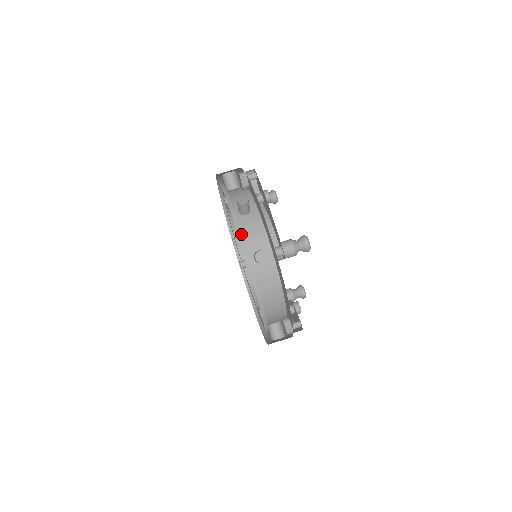
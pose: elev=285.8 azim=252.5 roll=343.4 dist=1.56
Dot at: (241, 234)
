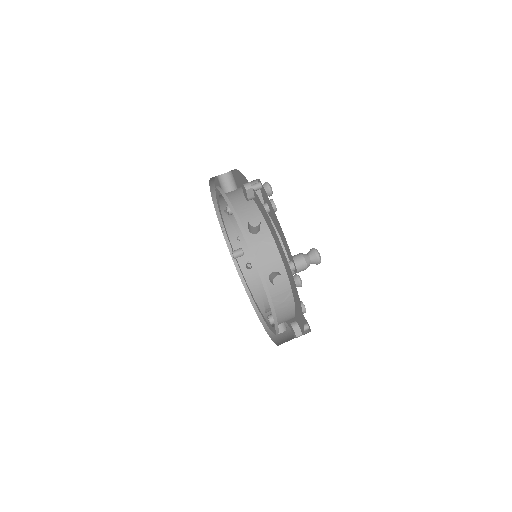
Dot at: (255, 257)
